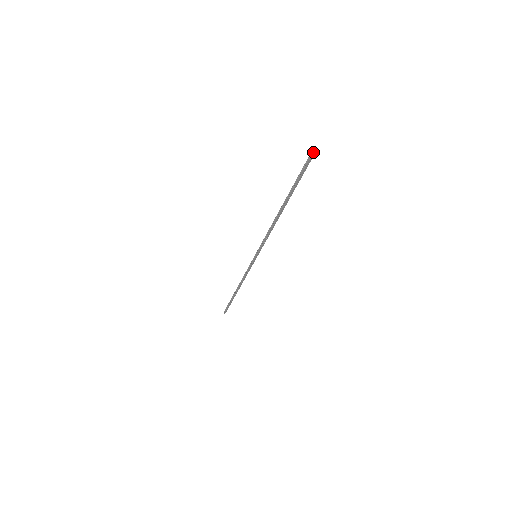
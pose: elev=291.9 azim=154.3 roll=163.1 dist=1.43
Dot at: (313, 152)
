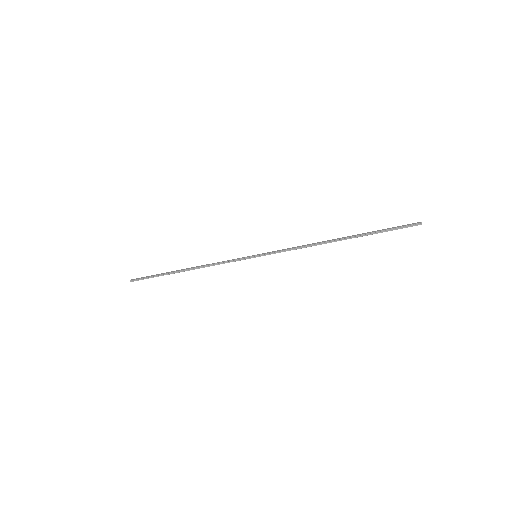
Dot at: occluded
